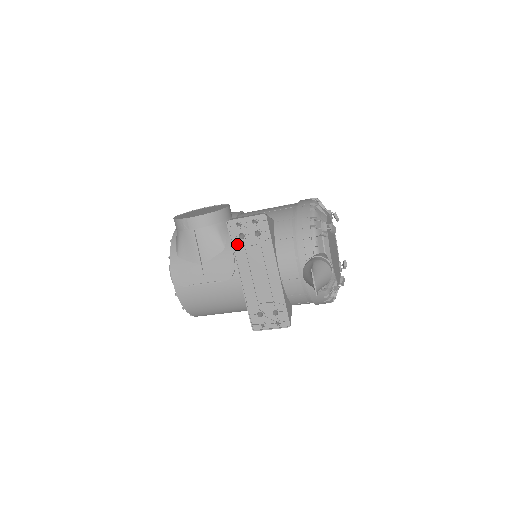
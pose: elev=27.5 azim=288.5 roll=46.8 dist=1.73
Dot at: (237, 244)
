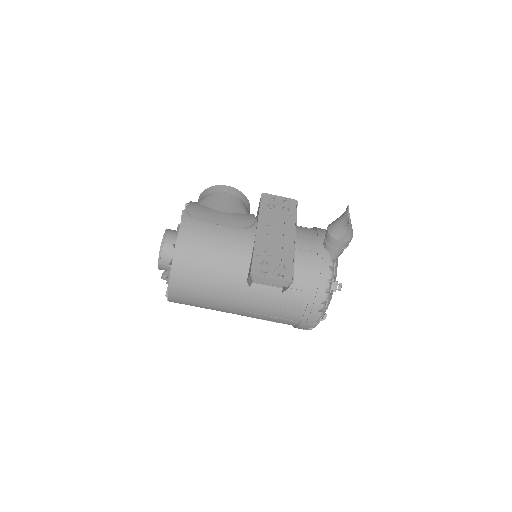
Dot at: (264, 209)
